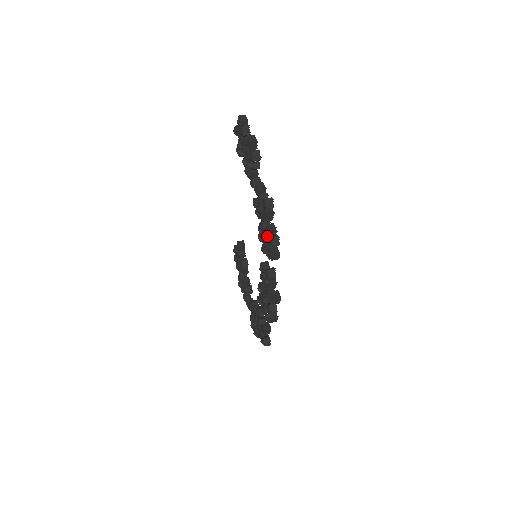
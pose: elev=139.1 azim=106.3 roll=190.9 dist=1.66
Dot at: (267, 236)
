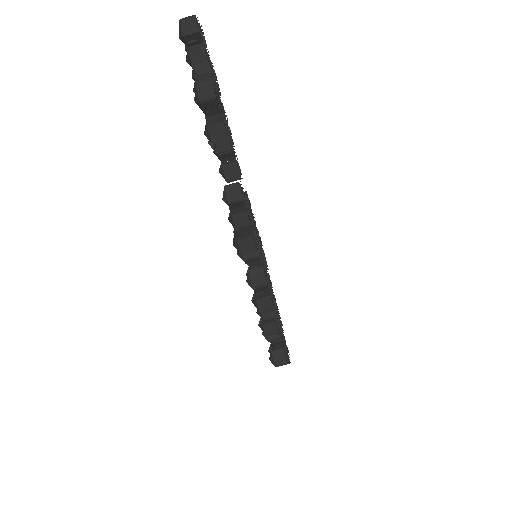
Dot at: occluded
